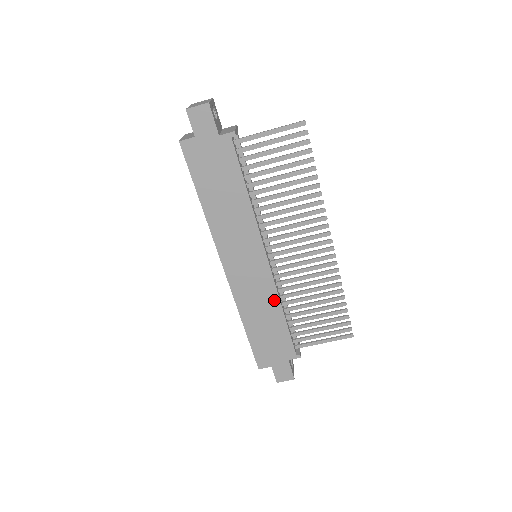
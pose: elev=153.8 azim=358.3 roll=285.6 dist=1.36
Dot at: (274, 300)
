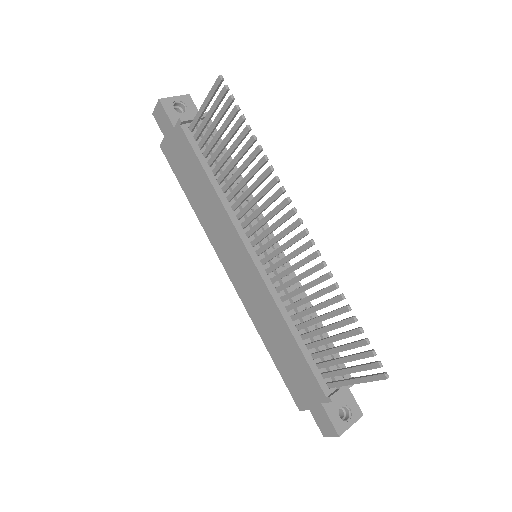
Dot at: (276, 311)
